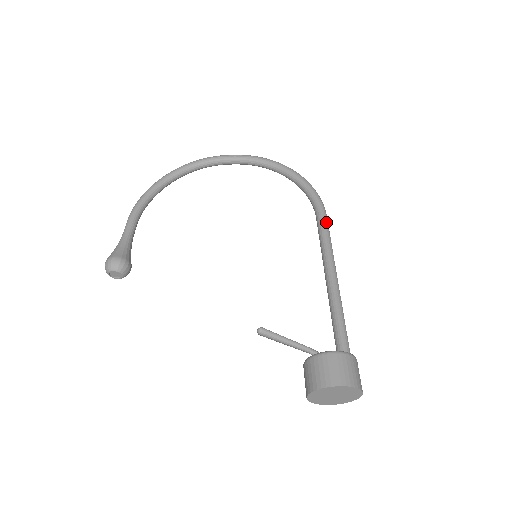
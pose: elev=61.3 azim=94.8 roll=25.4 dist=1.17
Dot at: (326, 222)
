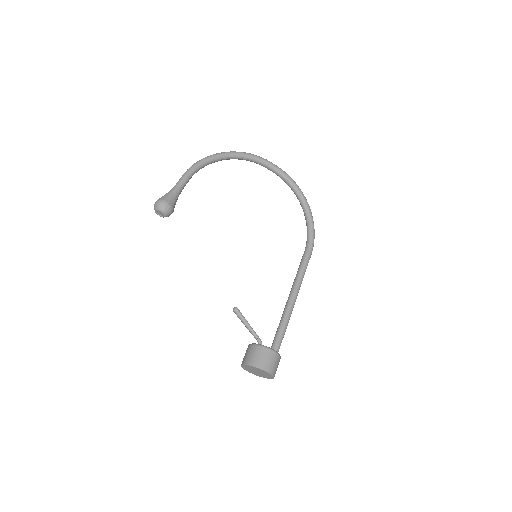
Dot at: (309, 259)
